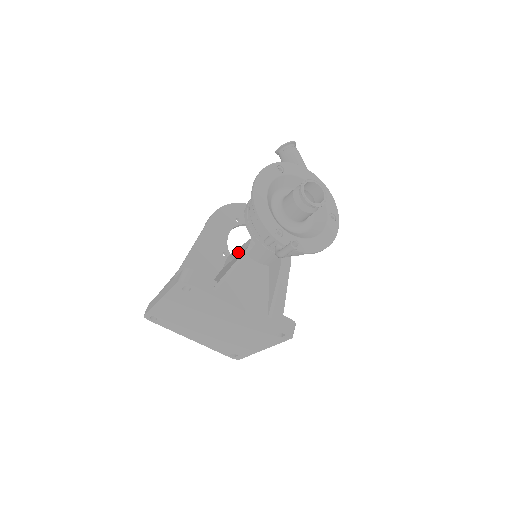
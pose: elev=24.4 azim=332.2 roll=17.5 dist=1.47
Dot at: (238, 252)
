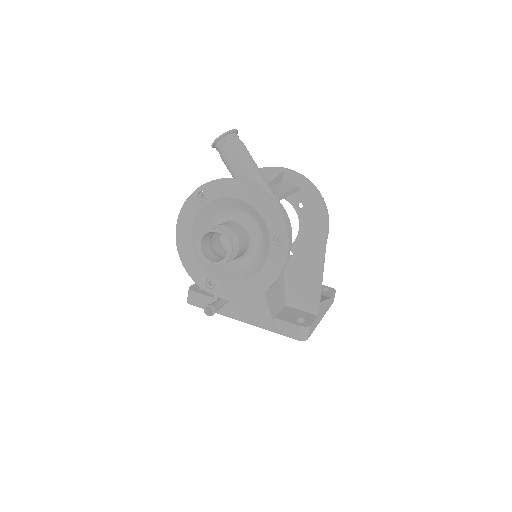
Dot at: occluded
